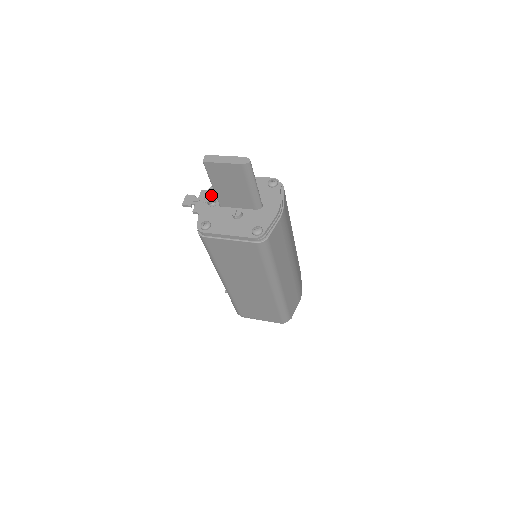
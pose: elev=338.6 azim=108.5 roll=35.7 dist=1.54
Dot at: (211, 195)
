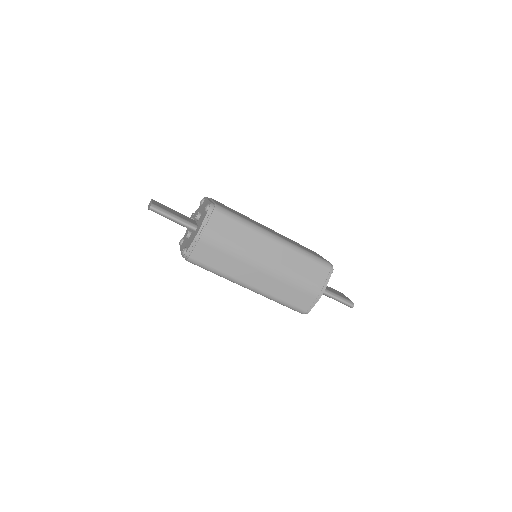
Dot at: (195, 215)
